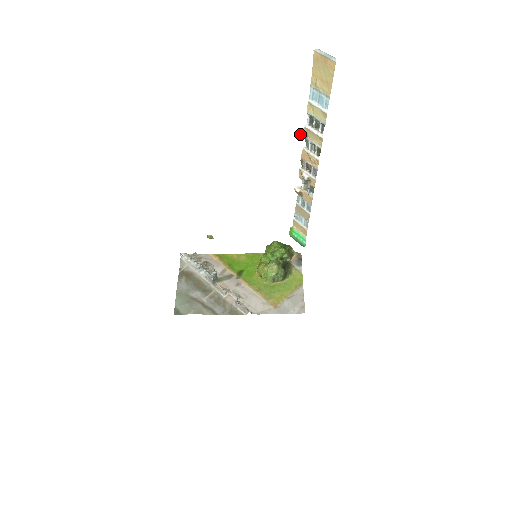
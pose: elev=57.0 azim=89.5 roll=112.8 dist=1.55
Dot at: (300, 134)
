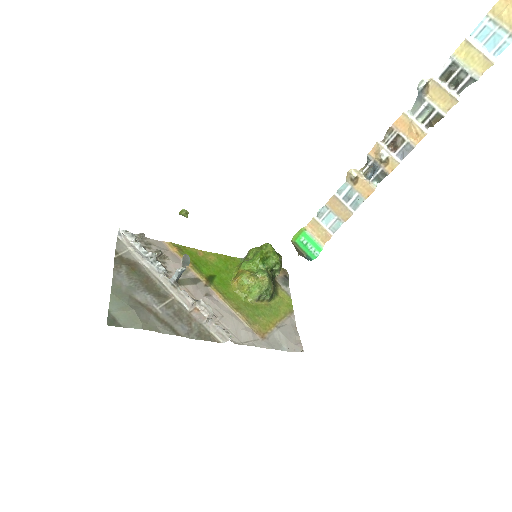
Dot at: (419, 87)
